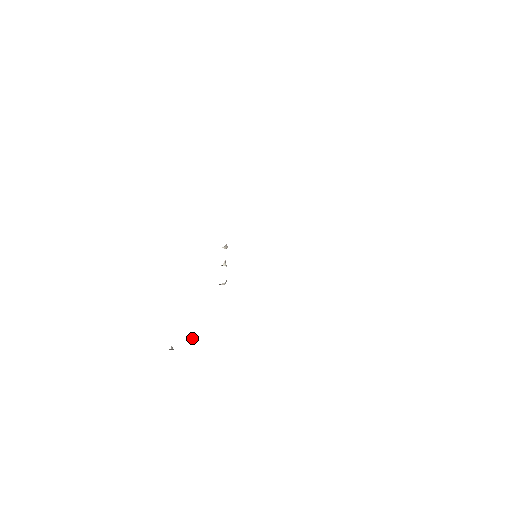
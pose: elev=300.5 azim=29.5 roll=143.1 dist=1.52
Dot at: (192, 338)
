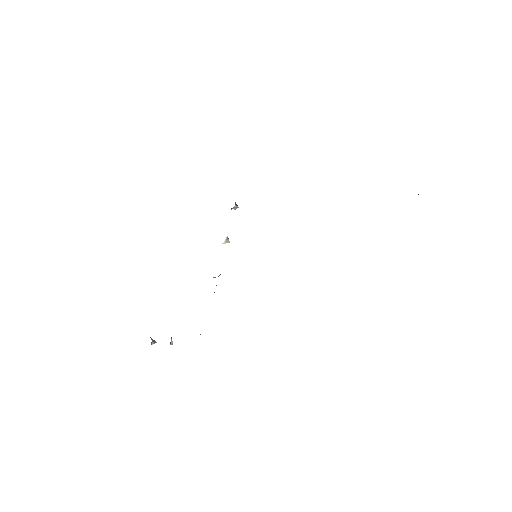
Dot at: occluded
